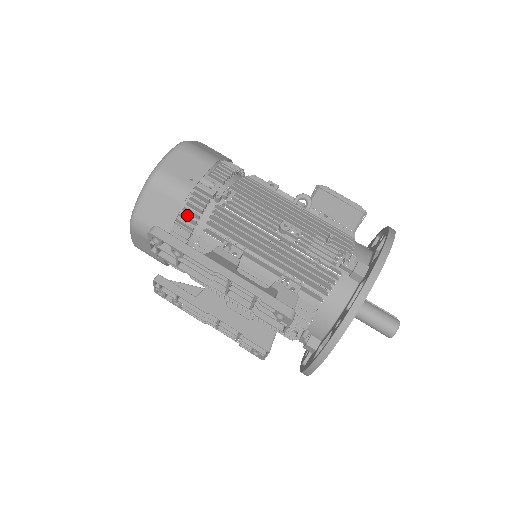
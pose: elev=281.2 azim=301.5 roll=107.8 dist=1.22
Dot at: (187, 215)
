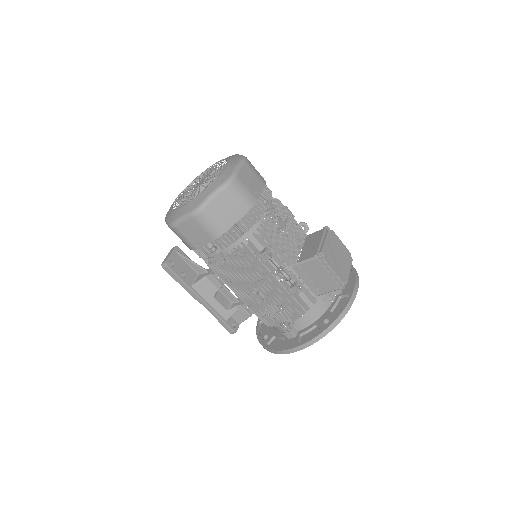
Dot at: occluded
